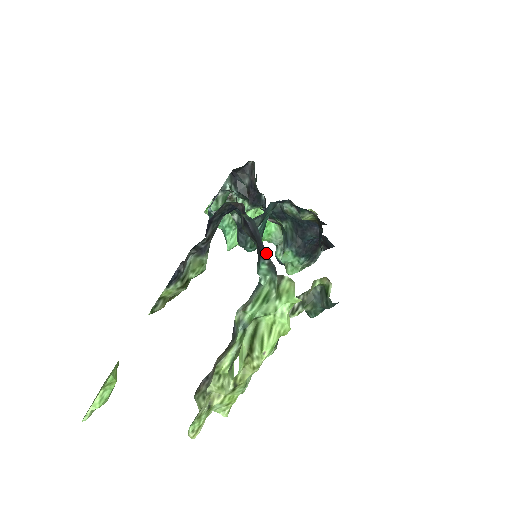
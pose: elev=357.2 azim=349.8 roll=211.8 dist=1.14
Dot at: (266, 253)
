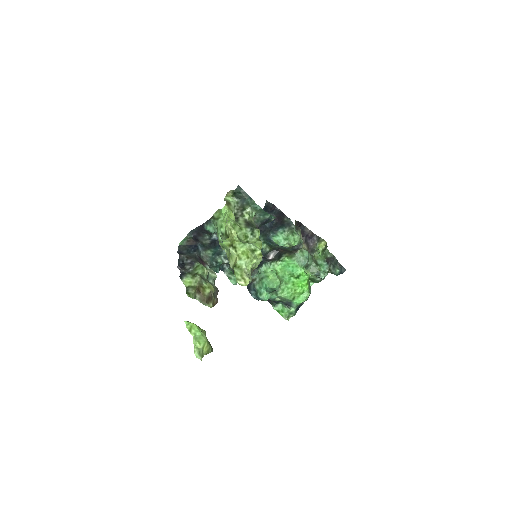
Dot at: occluded
